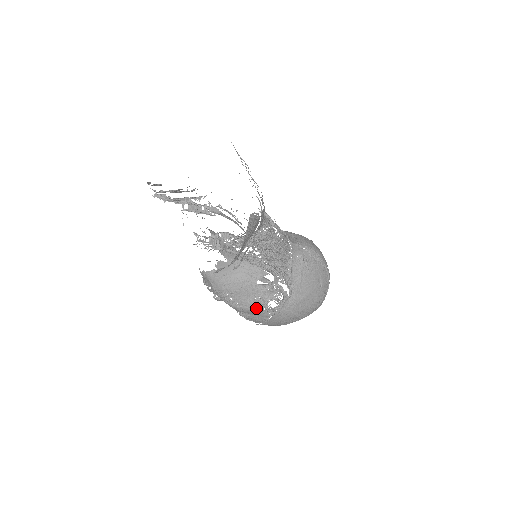
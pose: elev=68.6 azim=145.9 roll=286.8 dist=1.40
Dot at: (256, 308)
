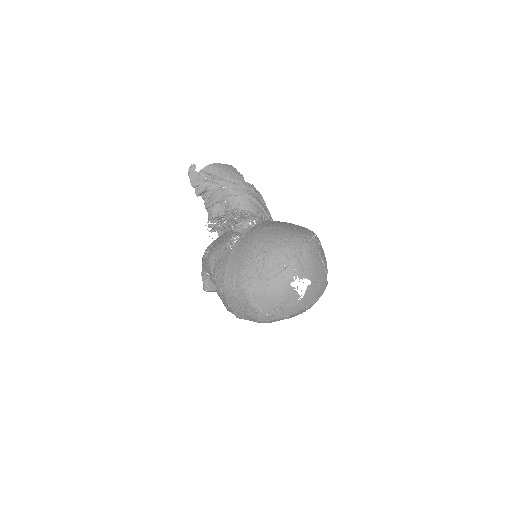
Dot at: (222, 246)
